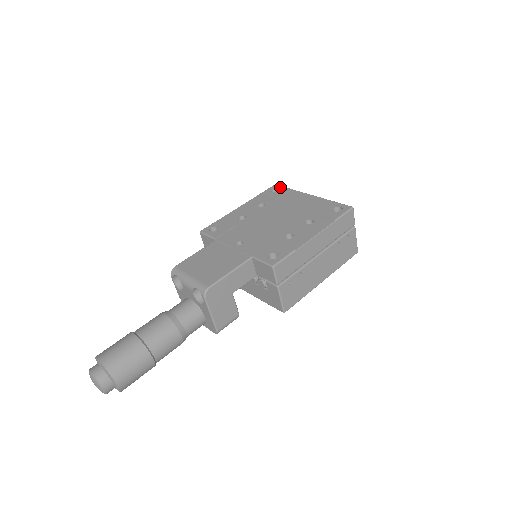
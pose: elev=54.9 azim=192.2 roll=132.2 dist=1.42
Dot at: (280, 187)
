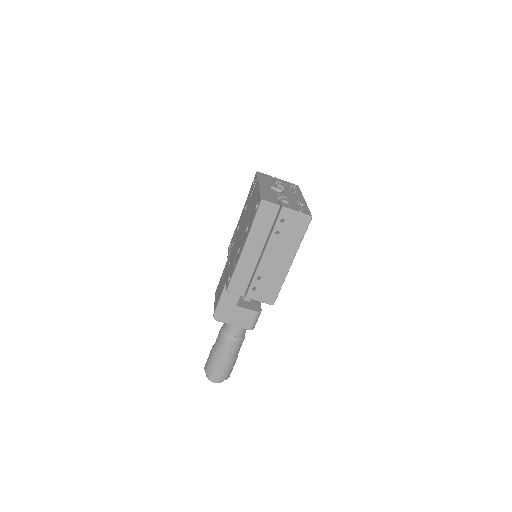
Dot at: (256, 176)
